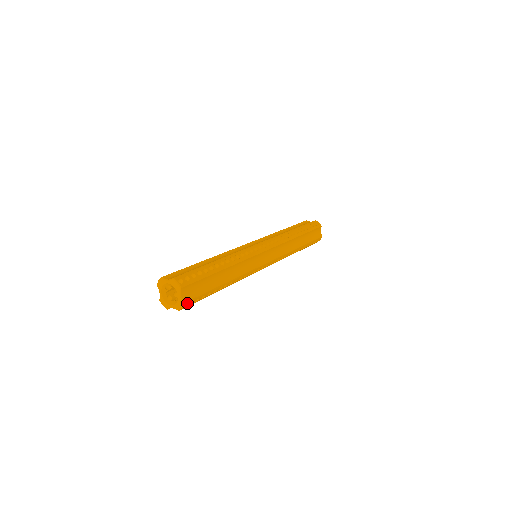
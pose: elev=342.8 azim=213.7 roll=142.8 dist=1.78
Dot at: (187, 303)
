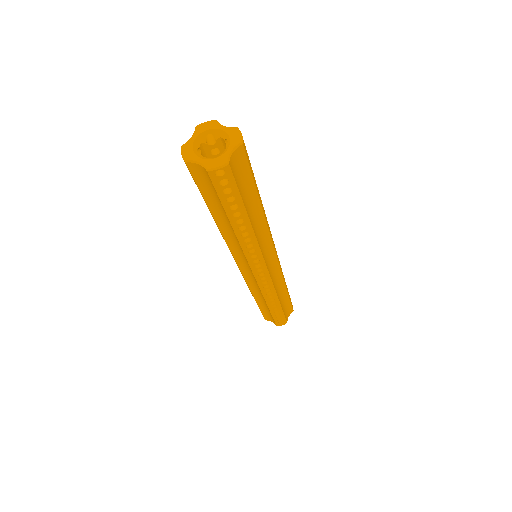
Dot at: (227, 172)
